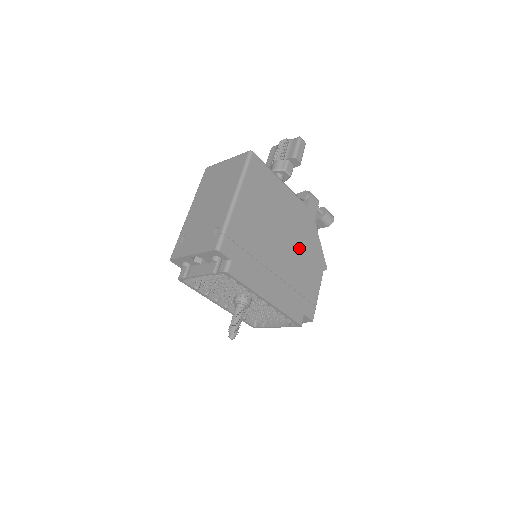
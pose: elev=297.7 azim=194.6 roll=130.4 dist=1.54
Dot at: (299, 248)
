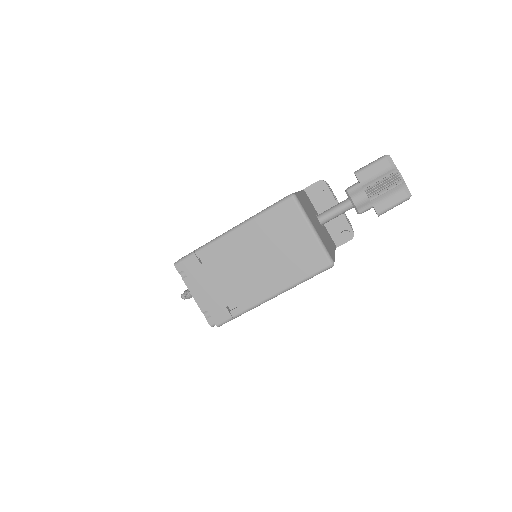
Dot at: occluded
